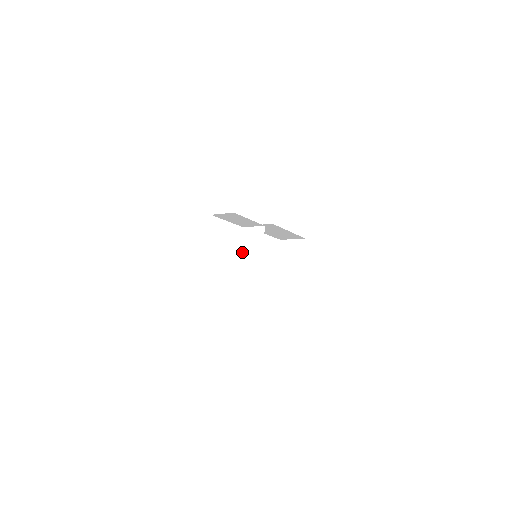
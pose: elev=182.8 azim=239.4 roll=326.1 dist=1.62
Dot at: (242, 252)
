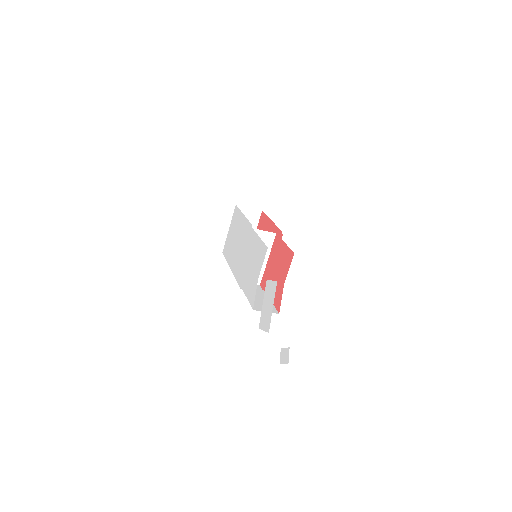
Dot at: (246, 252)
